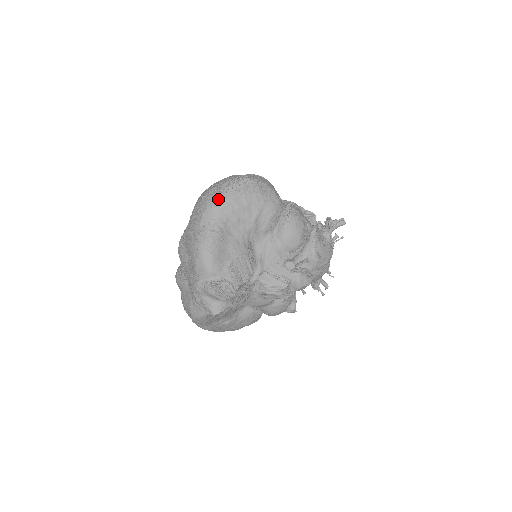
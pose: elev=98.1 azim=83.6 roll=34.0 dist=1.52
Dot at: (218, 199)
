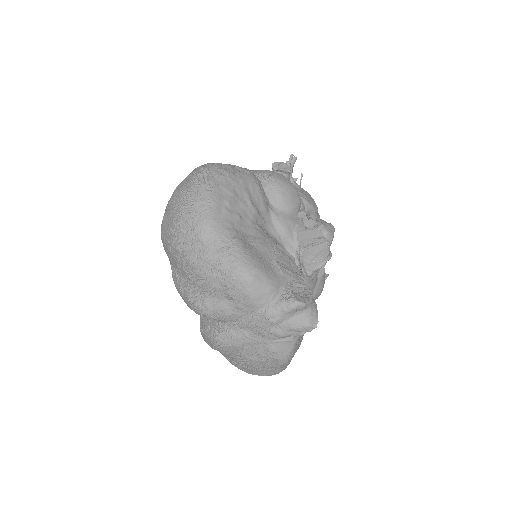
Dot at: (203, 211)
